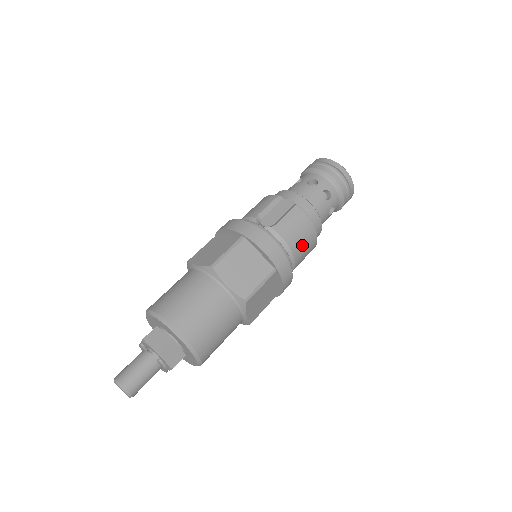
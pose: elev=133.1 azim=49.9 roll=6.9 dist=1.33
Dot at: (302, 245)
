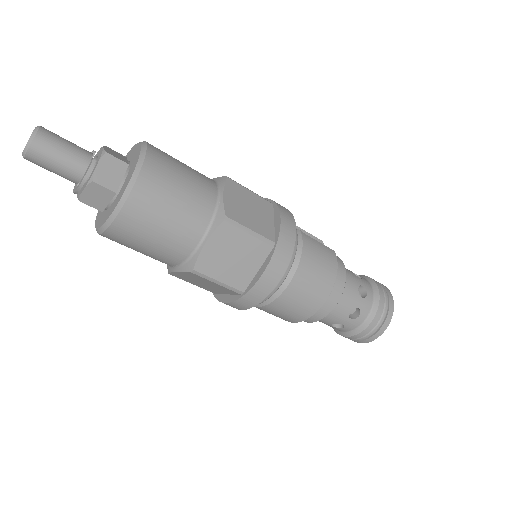
Dot at: (311, 277)
